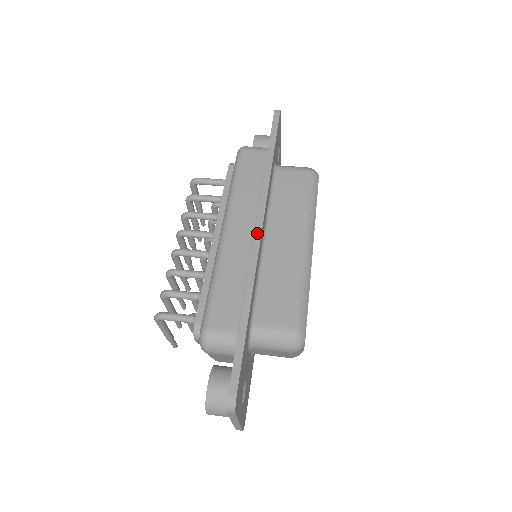
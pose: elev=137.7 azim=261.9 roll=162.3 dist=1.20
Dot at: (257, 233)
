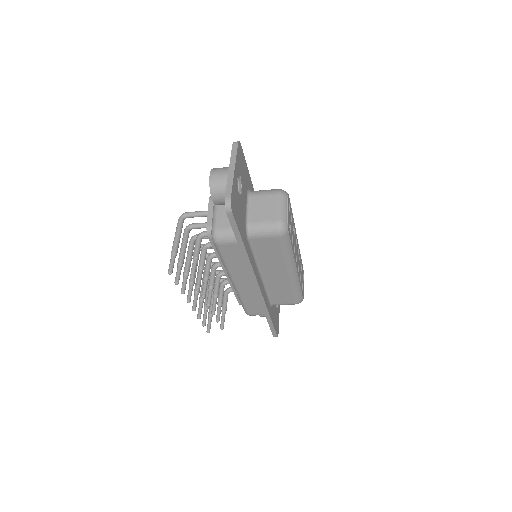
Dot at: occluded
